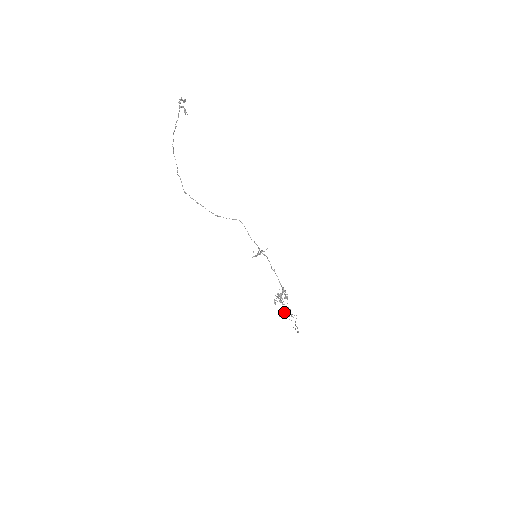
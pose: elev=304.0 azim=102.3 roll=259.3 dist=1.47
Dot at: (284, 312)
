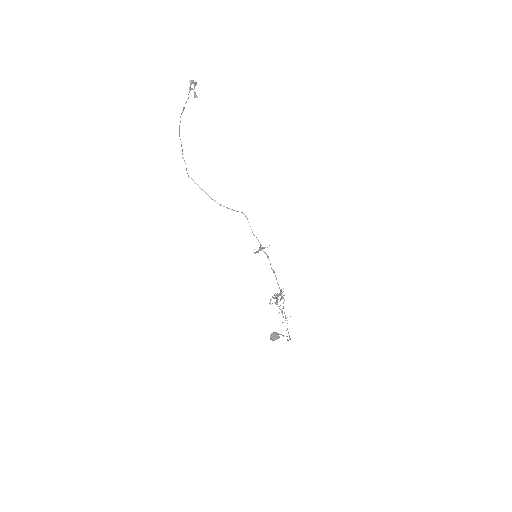
Dot at: (276, 336)
